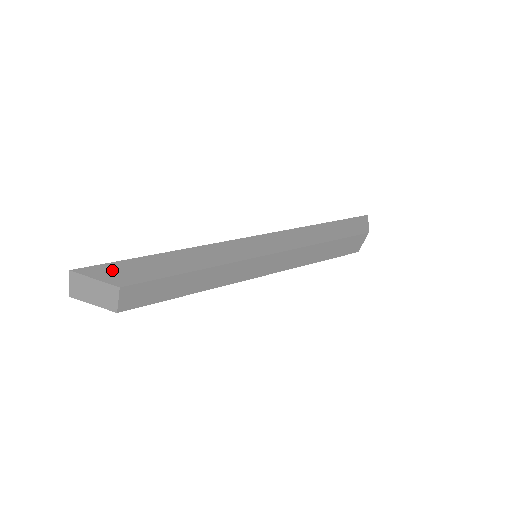
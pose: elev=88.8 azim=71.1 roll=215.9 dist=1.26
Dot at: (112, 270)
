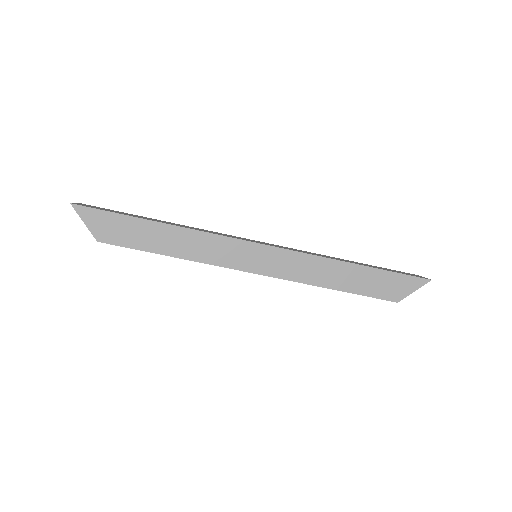
Dot at: (102, 220)
